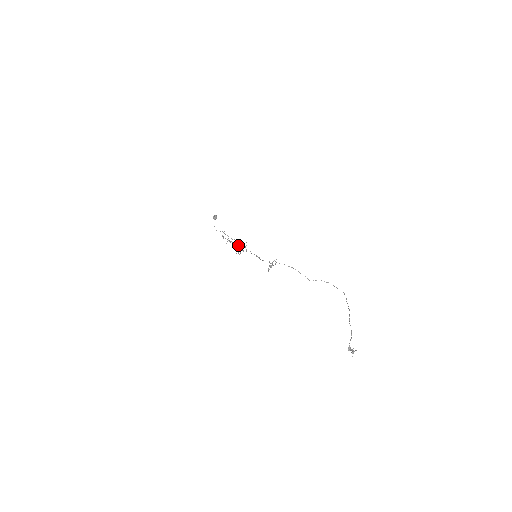
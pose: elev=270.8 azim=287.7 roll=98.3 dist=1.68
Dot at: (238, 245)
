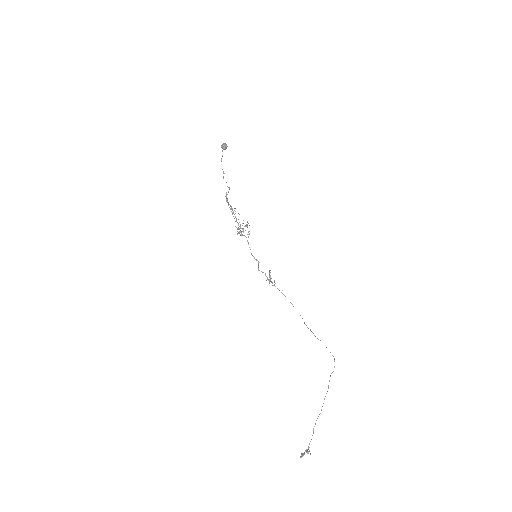
Dot at: (239, 229)
